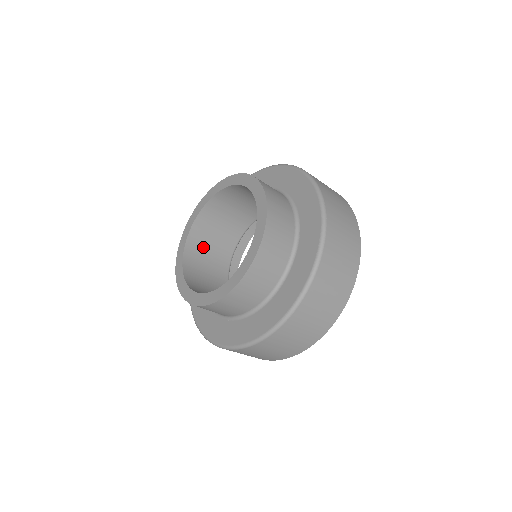
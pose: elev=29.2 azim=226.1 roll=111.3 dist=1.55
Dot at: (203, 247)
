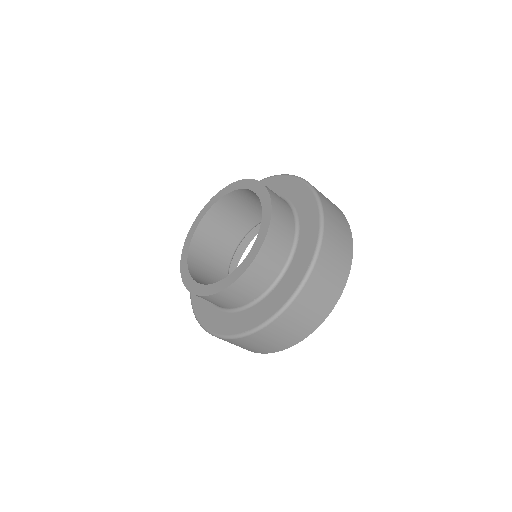
Dot at: (204, 280)
